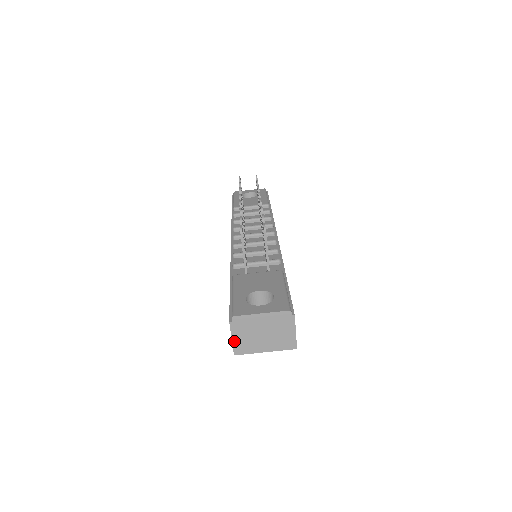
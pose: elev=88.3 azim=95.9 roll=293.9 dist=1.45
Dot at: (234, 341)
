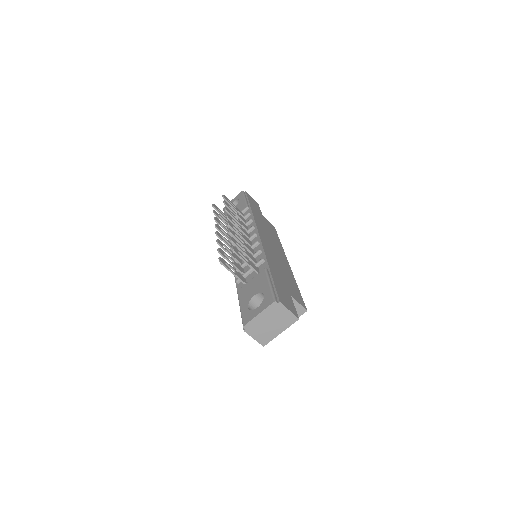
Dot at: (256, 339)
